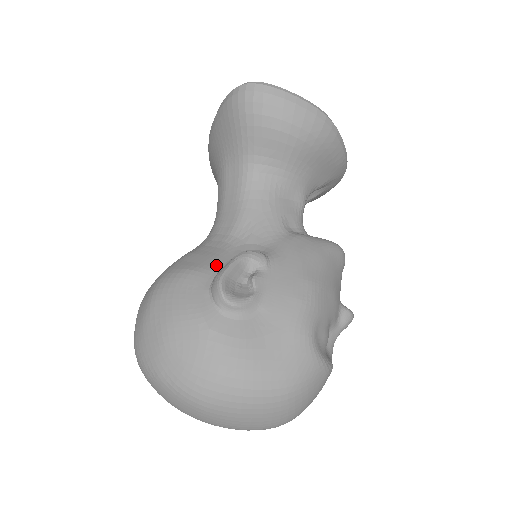
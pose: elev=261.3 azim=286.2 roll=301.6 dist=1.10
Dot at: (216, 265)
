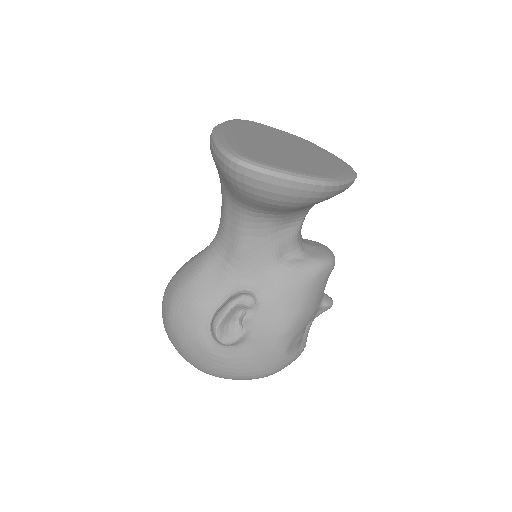
Dot at: (216, 300)
